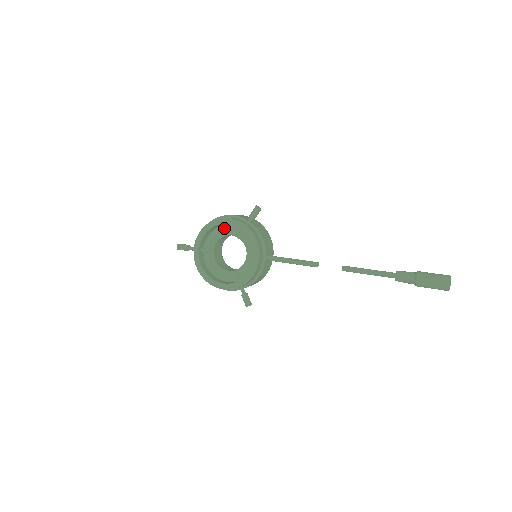
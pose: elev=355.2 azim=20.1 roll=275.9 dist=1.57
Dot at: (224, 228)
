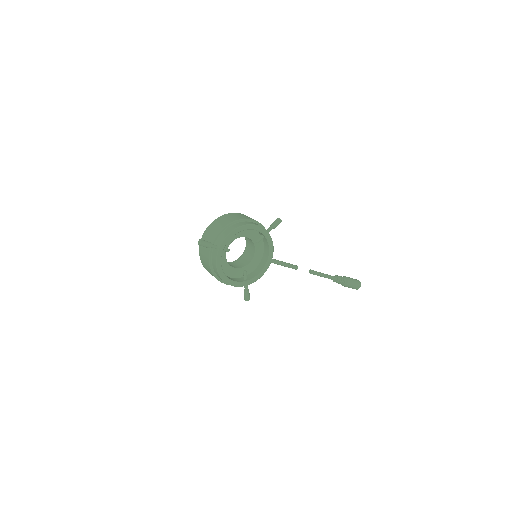
Dot at: occluded
